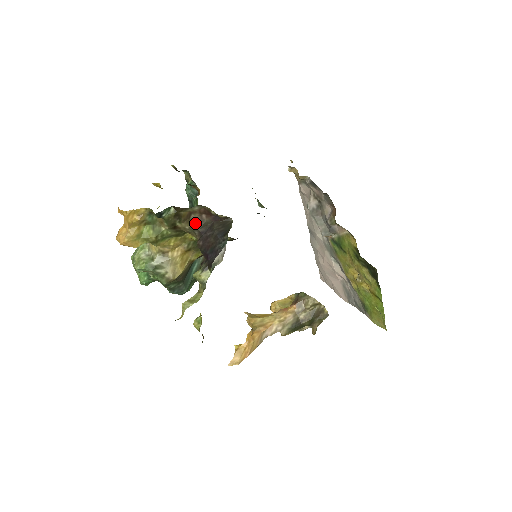
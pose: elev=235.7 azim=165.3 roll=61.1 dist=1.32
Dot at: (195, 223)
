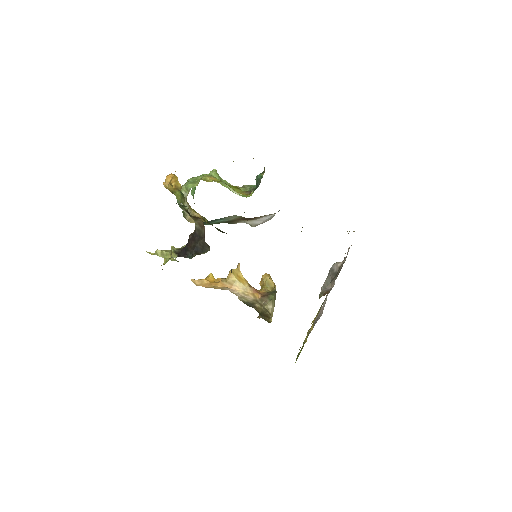
Dot at: (198, 224)
